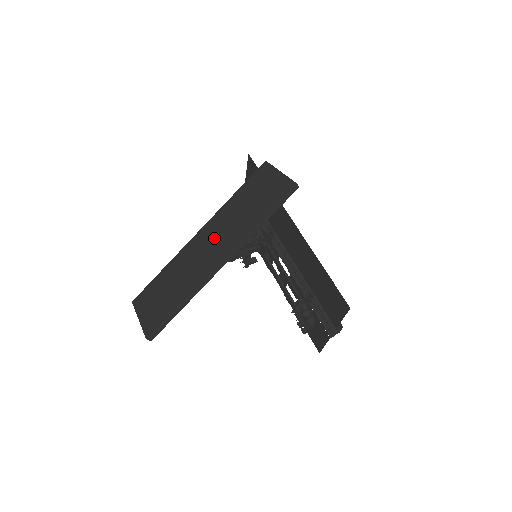
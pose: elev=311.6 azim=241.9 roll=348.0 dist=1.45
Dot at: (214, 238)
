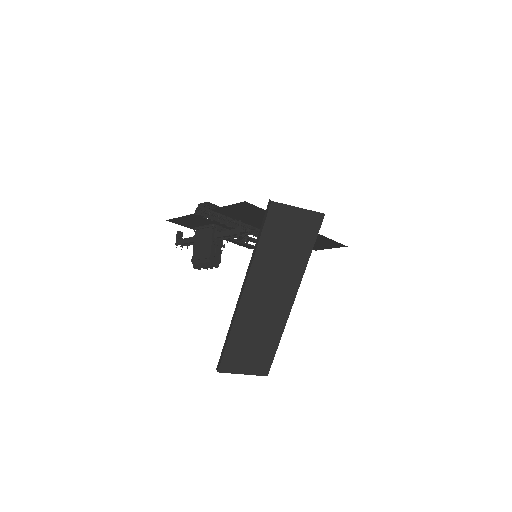
Dot at: (271, 288)
